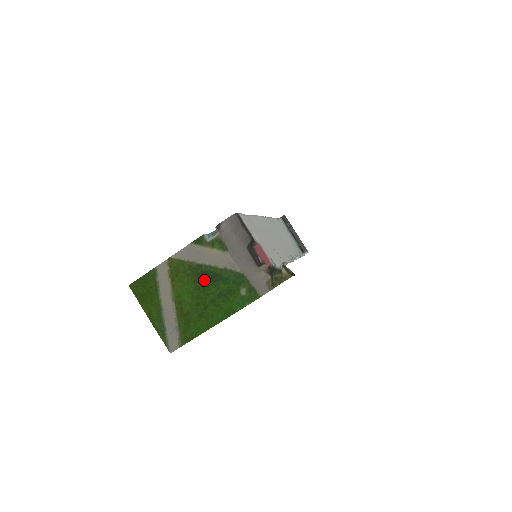
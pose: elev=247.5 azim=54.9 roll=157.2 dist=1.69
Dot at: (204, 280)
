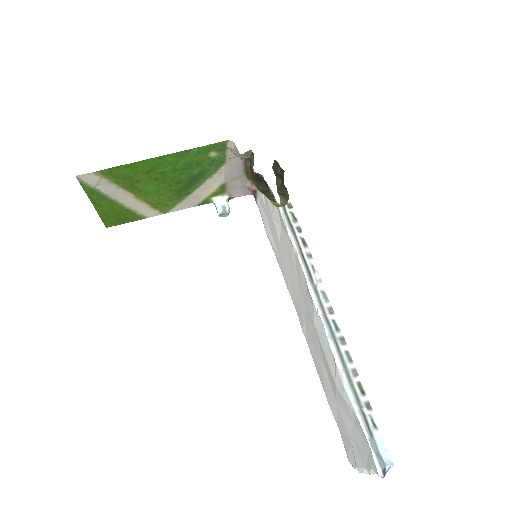
Dot at: (182, 186)
